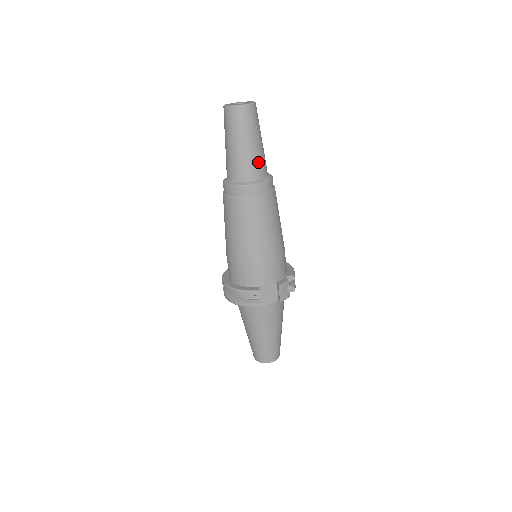
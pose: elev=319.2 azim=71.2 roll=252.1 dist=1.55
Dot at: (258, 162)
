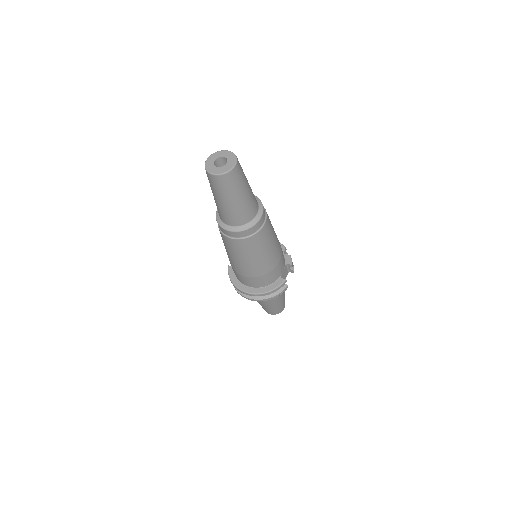
Dot at: (254, 197)
